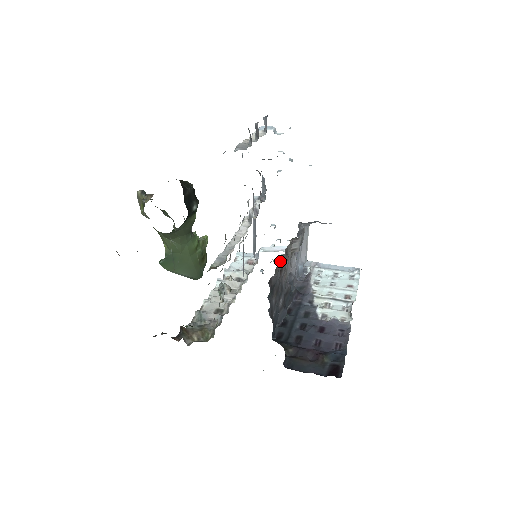
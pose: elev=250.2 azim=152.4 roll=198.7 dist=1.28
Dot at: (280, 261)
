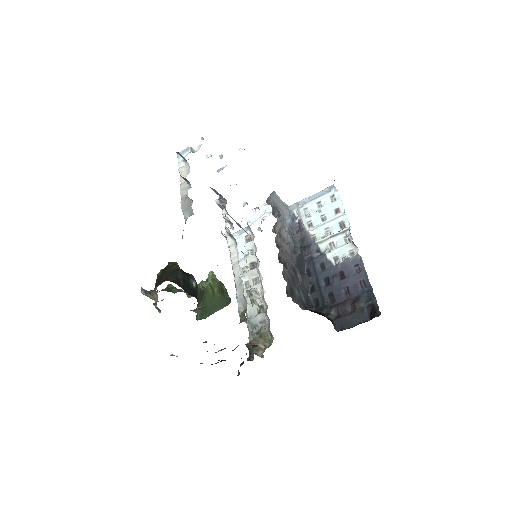
Dot at: (280, 261)
